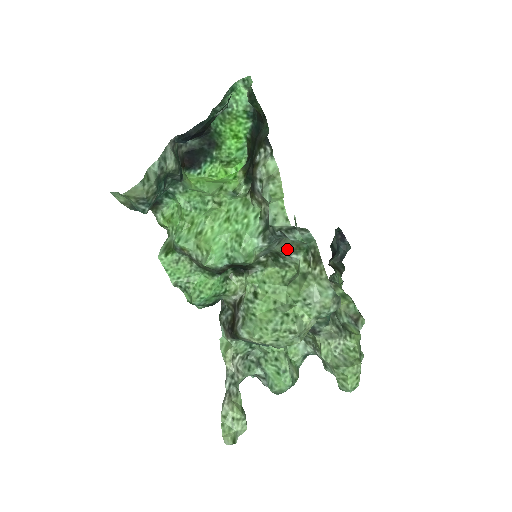
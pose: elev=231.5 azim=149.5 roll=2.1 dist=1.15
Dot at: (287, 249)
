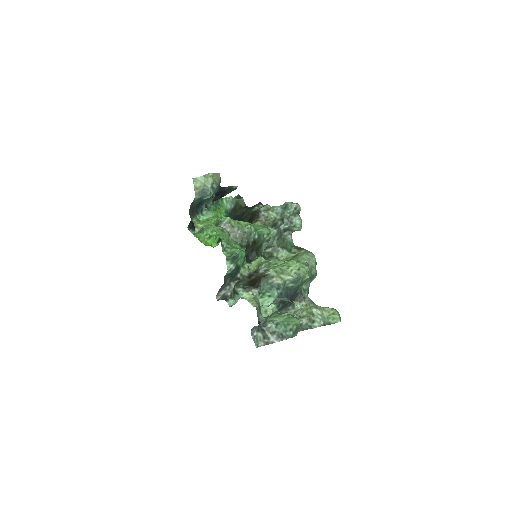
Dot at: (281, 245)
